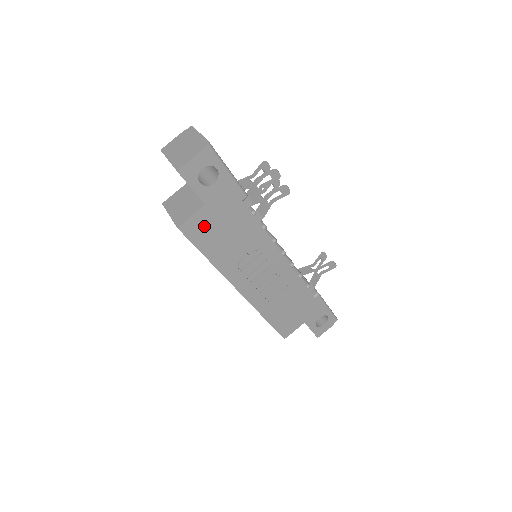
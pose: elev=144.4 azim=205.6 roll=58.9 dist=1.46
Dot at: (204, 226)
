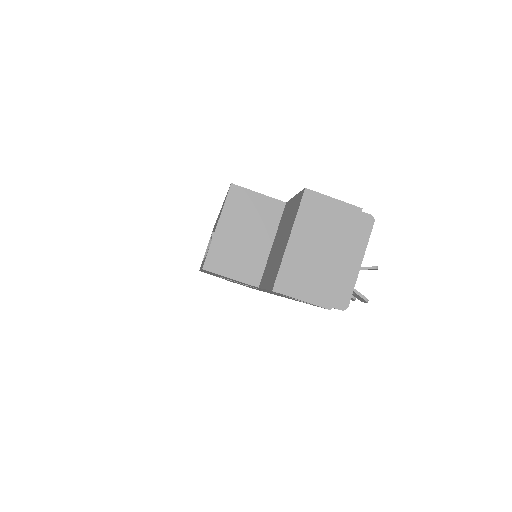
Dot at: occluded
